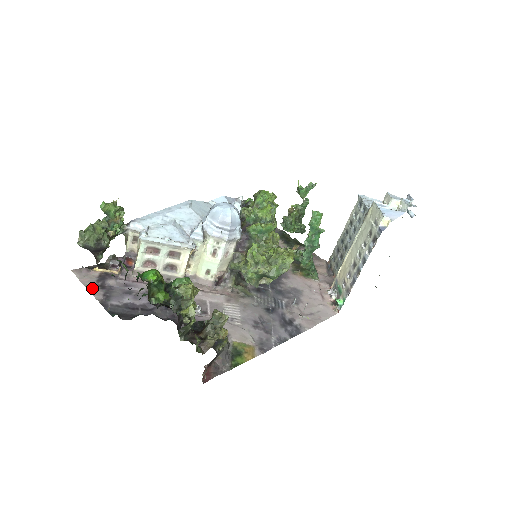
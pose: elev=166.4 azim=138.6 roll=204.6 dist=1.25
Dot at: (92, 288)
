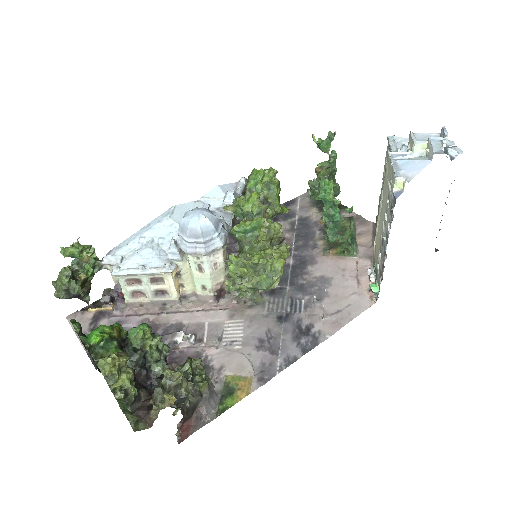
Dot at: occluded
